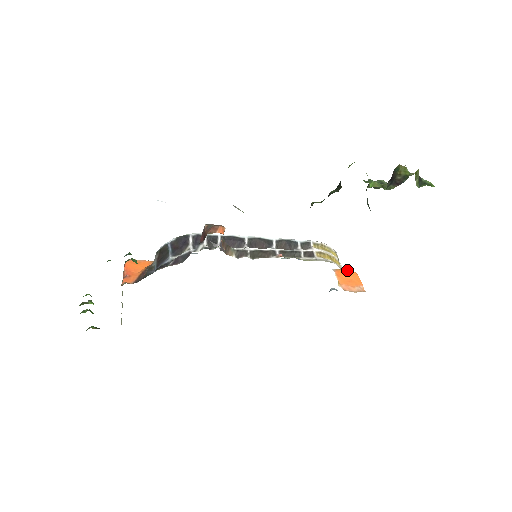
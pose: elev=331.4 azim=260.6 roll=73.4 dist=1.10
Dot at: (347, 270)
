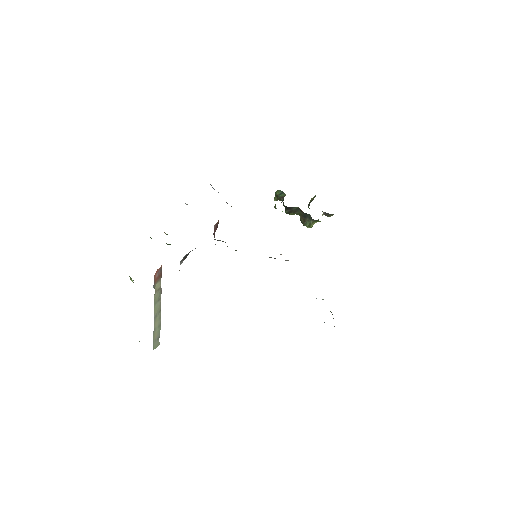
Dot at: occluded
